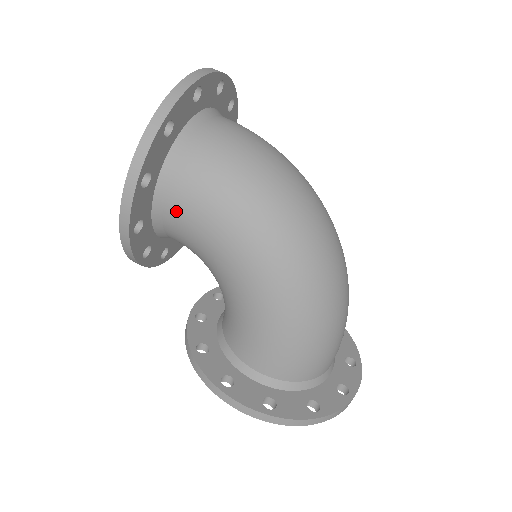
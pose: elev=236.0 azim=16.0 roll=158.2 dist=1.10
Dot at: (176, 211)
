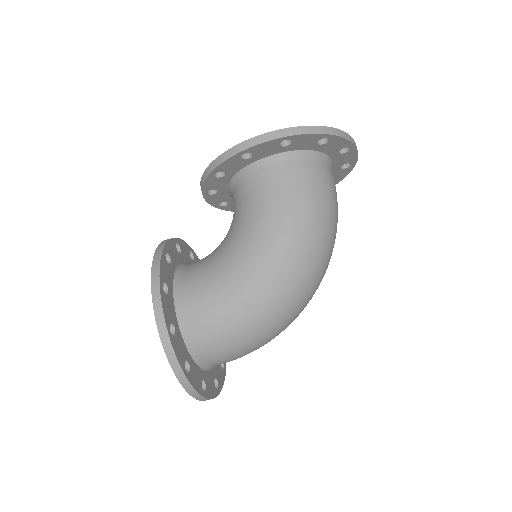
Dot at: (271, 176)
